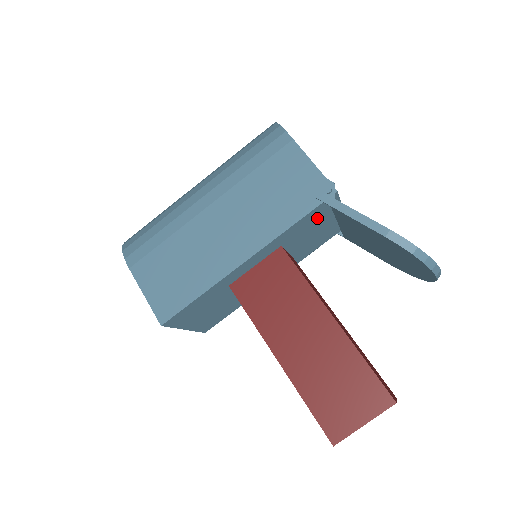
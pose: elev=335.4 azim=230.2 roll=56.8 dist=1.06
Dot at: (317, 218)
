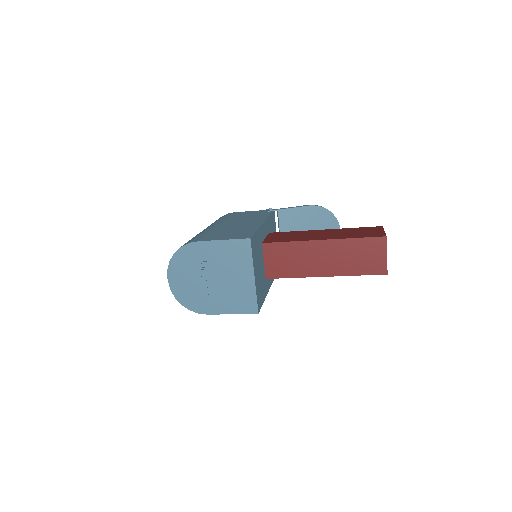
Dot at: (273, 227)
